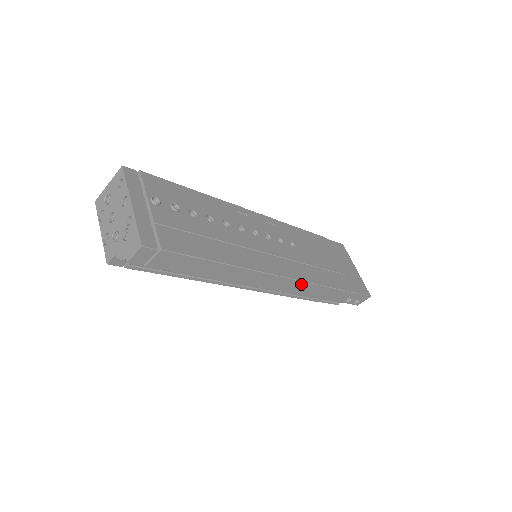
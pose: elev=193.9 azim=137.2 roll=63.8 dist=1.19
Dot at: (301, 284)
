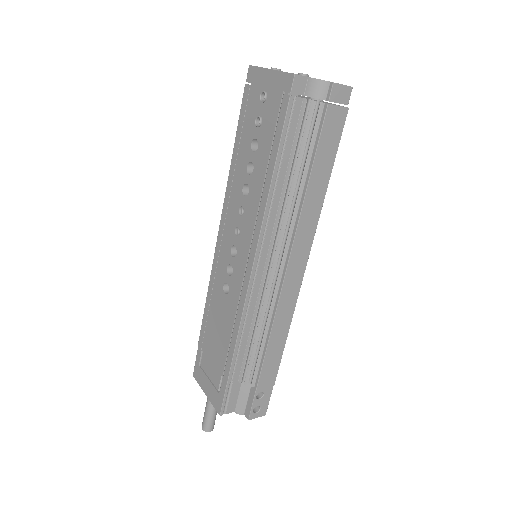
Dot at: (293, 302)
